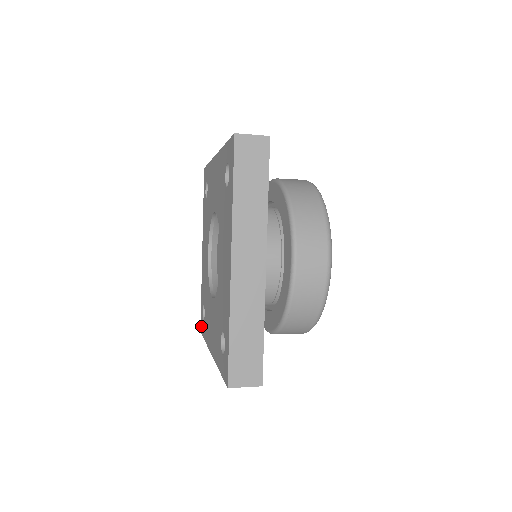
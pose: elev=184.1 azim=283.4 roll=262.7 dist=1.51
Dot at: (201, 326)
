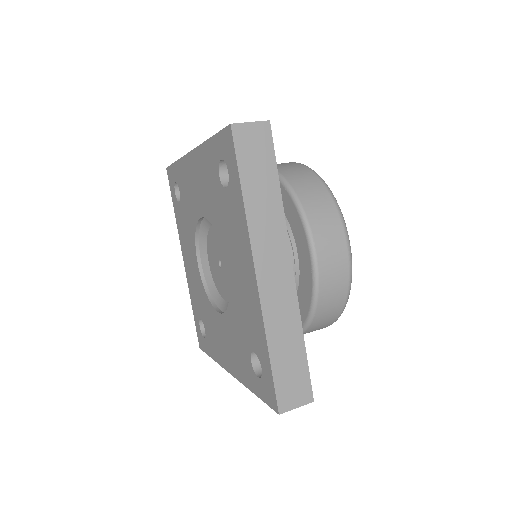
Dot at: (200, 342)
